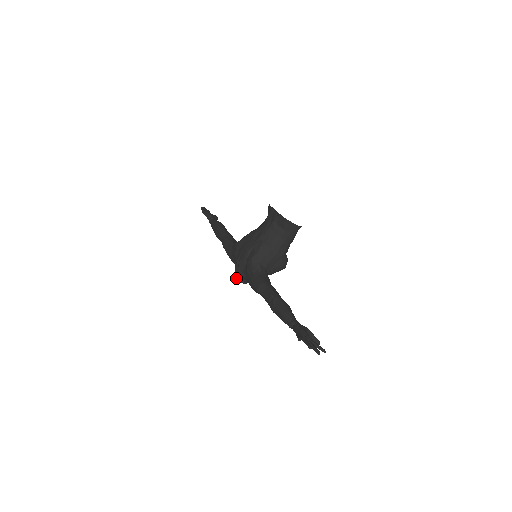
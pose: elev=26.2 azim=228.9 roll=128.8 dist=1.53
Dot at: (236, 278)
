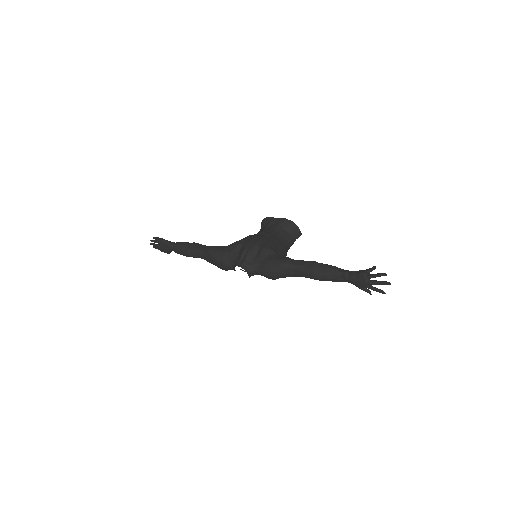
Dot at: (242, 267)
